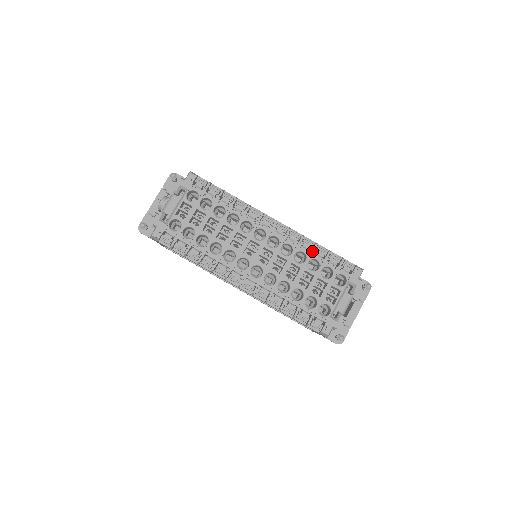
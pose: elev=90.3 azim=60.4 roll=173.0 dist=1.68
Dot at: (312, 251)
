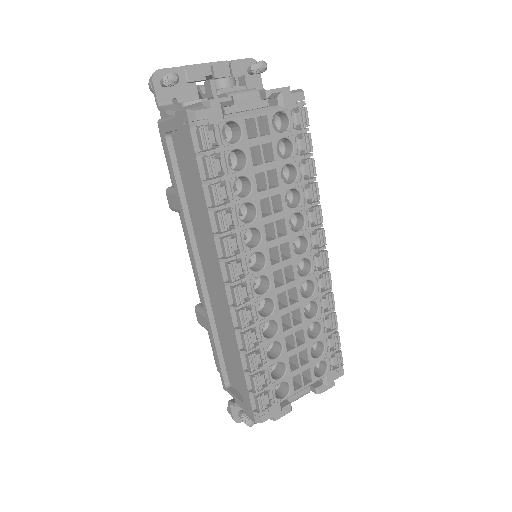
Dot at: (326, 313)
